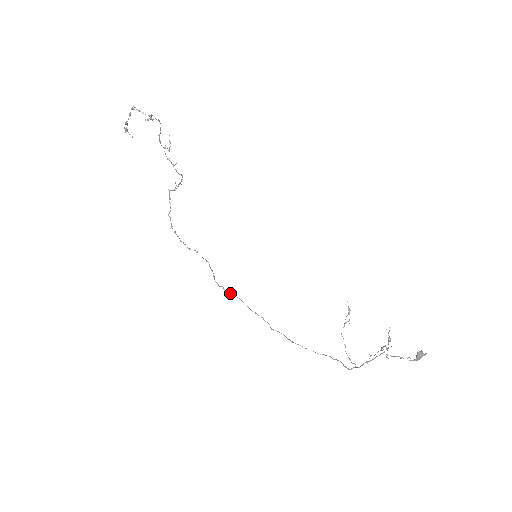
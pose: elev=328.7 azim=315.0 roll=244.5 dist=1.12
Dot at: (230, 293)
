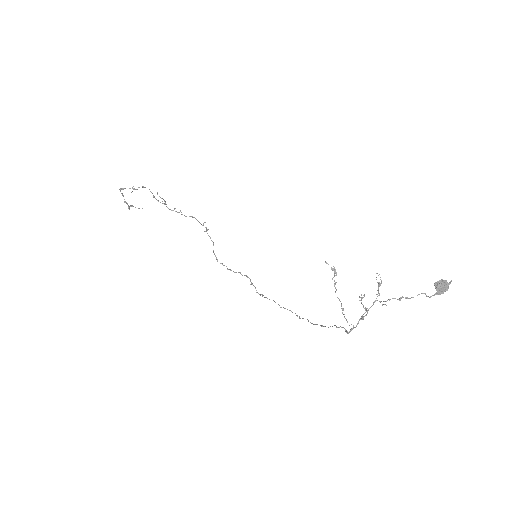
Dot at: (267, 298)
